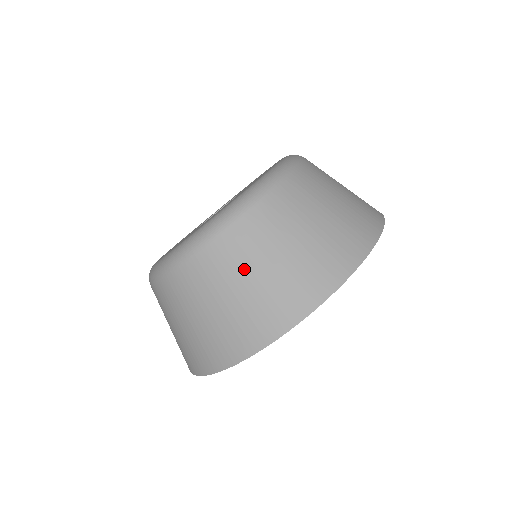
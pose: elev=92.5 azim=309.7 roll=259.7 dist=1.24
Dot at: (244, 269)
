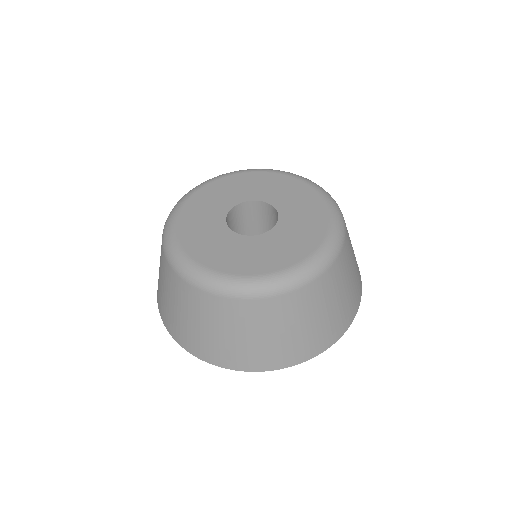
Dot at: (248, 328)
